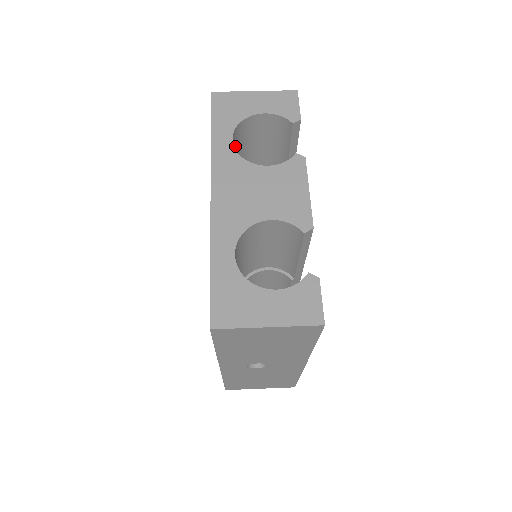
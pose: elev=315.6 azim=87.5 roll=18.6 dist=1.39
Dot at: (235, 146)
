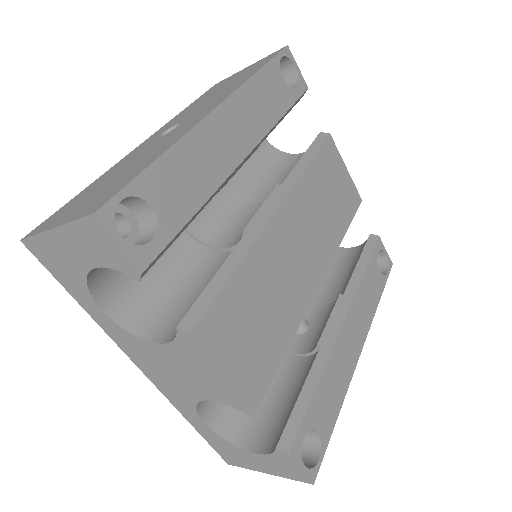
Dot at: occluded
